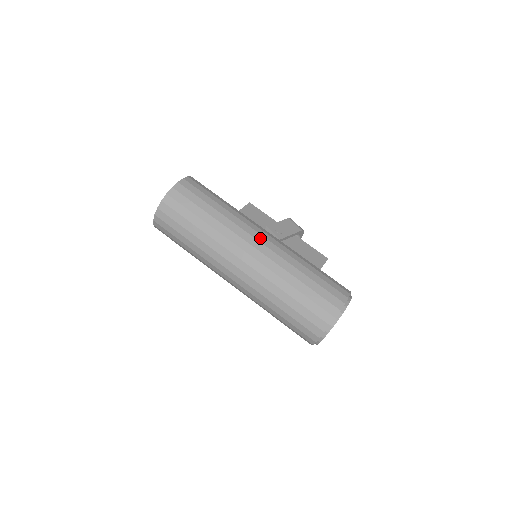
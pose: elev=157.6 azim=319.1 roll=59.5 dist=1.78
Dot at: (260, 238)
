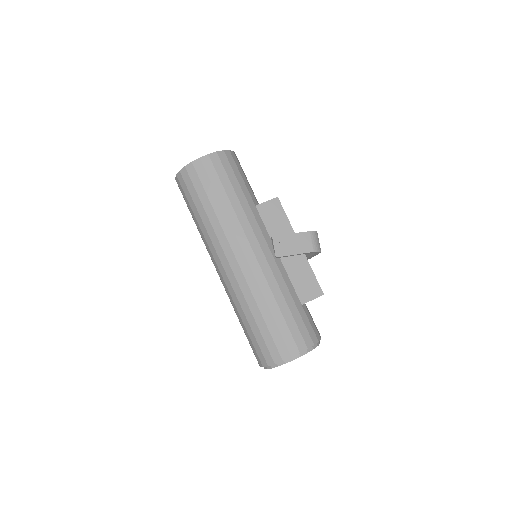
Dot at: (248, 252)
